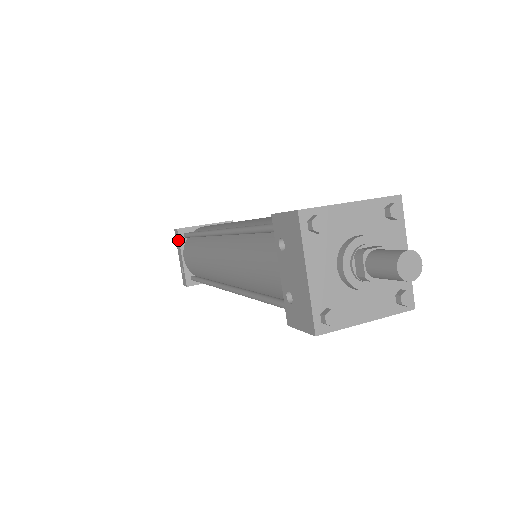
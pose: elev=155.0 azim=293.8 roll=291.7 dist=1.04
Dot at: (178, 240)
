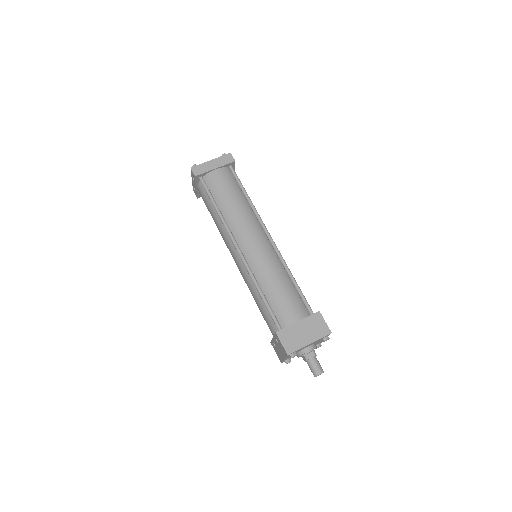
Dot at: (194, 179)
